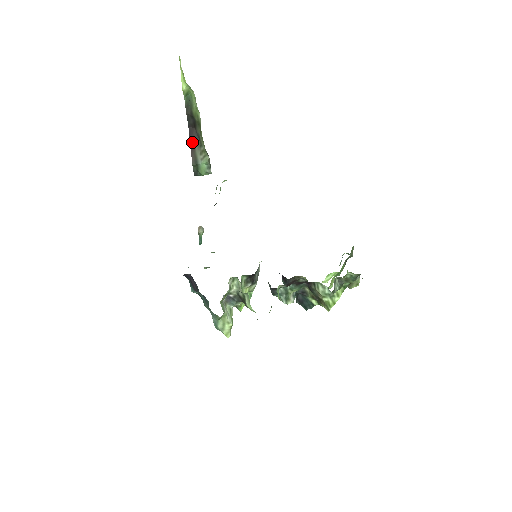
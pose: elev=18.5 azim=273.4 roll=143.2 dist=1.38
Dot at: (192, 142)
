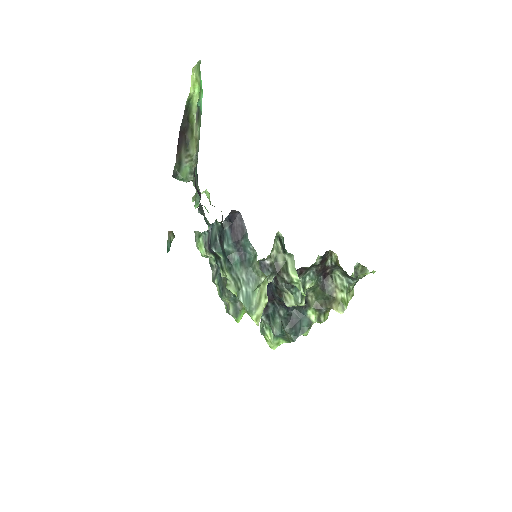
Dot at: (180, 143)
